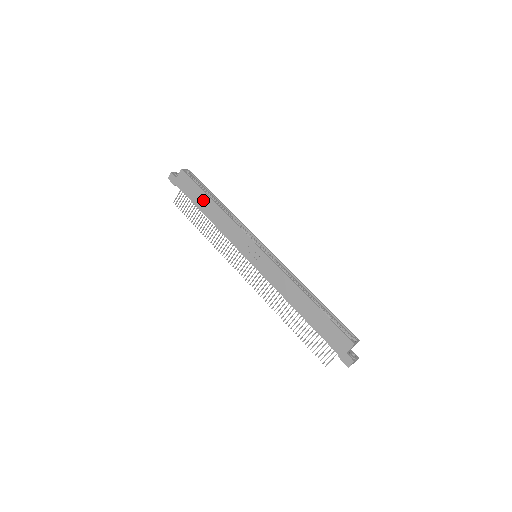
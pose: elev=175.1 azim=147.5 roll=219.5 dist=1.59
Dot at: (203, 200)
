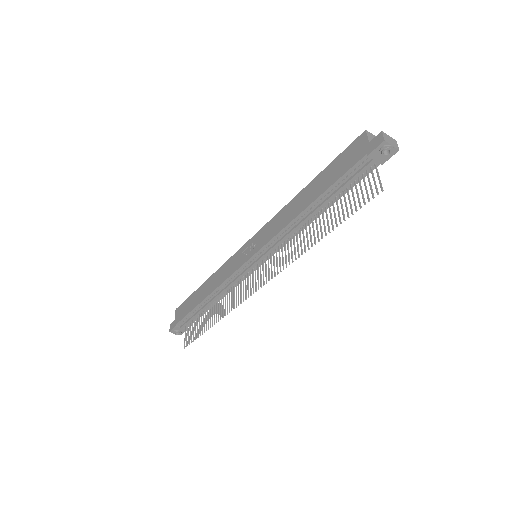
Dot at: (197, 296)
